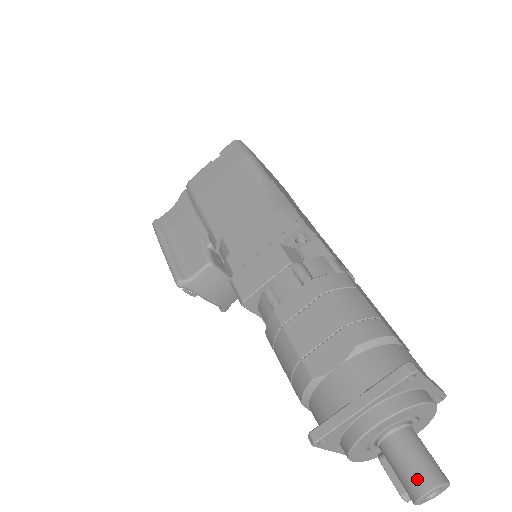
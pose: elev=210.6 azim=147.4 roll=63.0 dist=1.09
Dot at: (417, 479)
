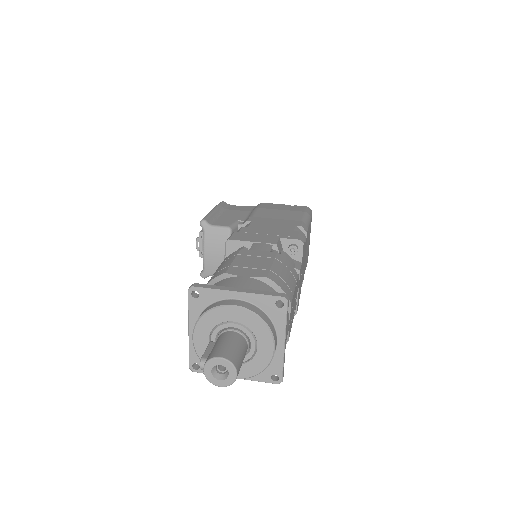
Dot at: (223, 350)
